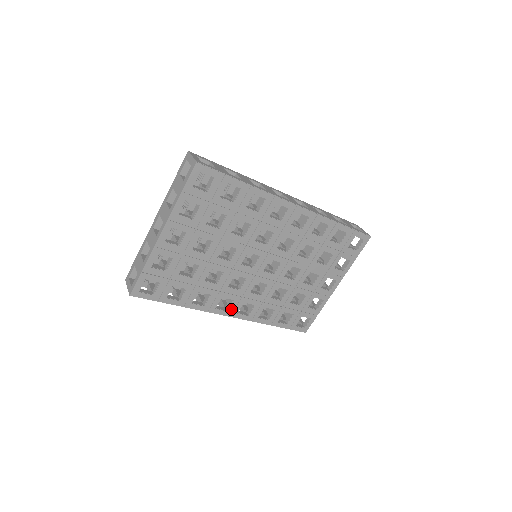
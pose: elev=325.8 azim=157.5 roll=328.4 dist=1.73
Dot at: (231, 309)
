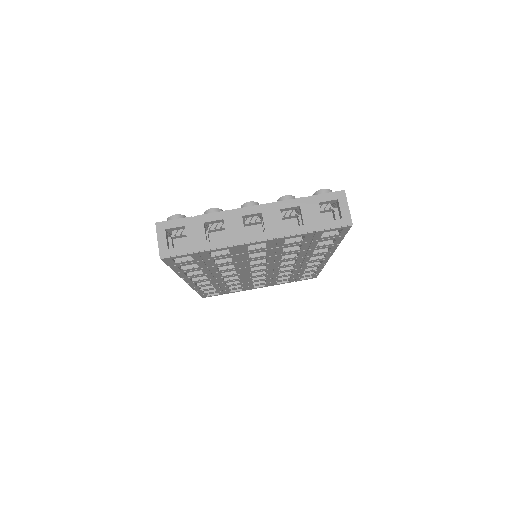
Dot at: (196, 281)
